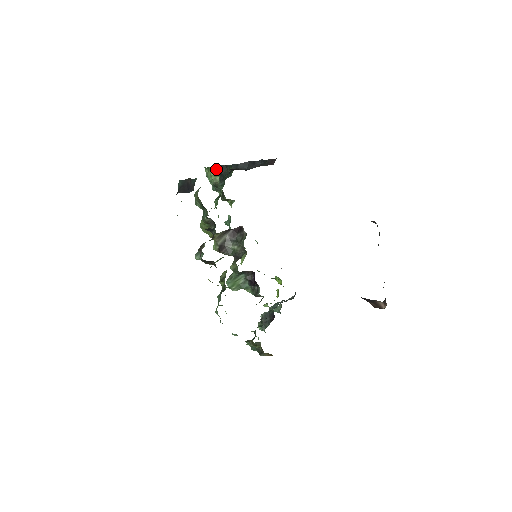
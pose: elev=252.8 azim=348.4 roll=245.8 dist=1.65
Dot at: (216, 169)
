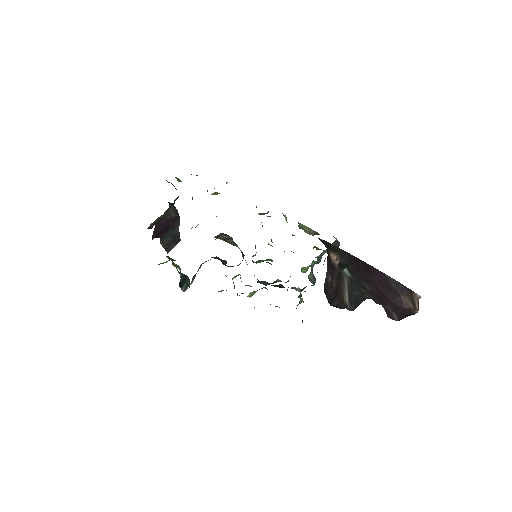
Dot at: occluded
